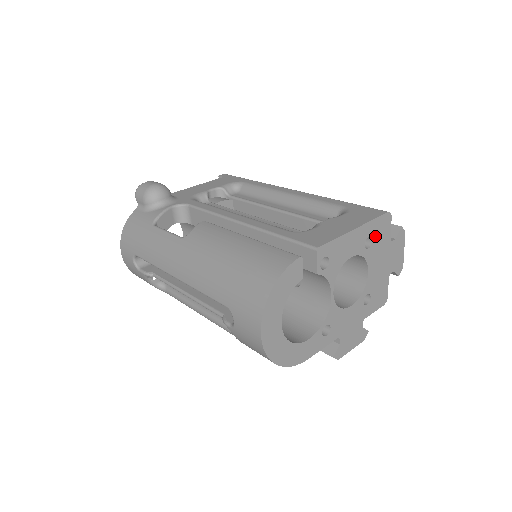
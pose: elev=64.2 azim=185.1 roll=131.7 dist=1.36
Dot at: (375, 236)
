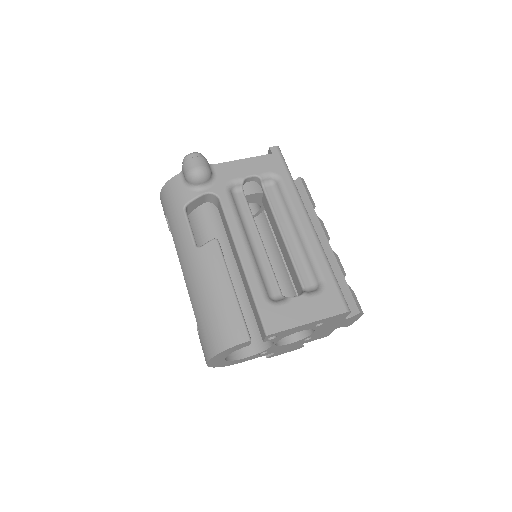
Dot at: (328, 321)
